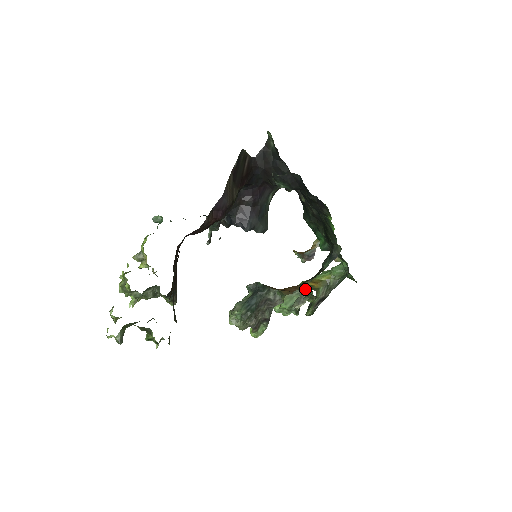
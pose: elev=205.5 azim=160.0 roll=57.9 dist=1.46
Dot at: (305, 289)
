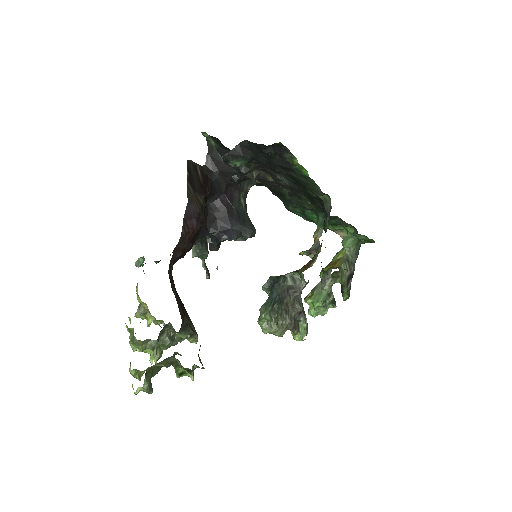
Dot at: occluded
